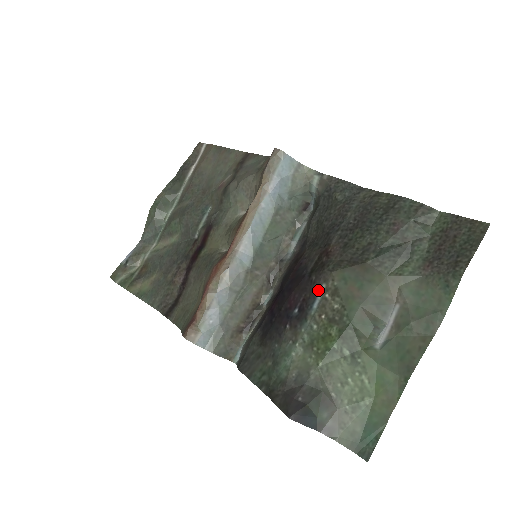
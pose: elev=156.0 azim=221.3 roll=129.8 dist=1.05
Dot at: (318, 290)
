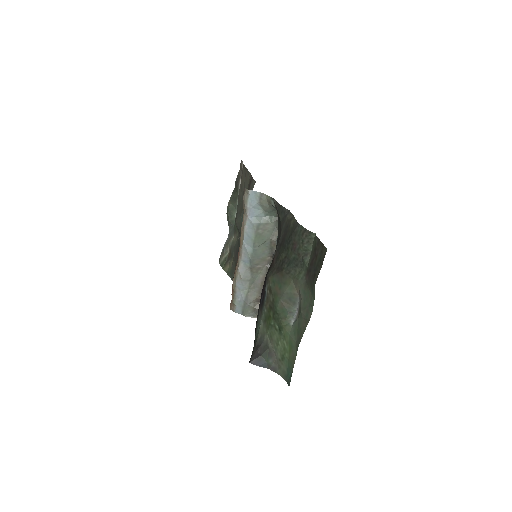
Dot at: (265, 288)
